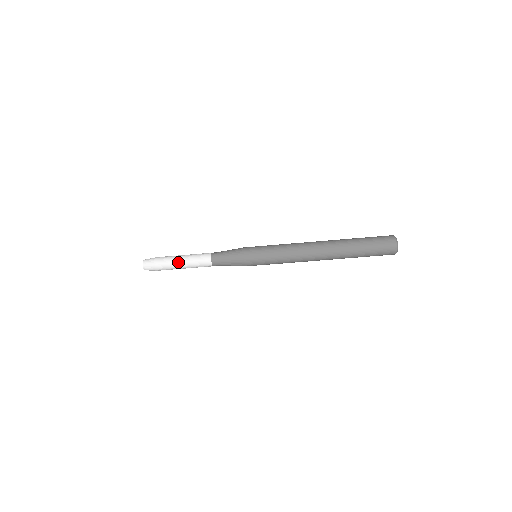
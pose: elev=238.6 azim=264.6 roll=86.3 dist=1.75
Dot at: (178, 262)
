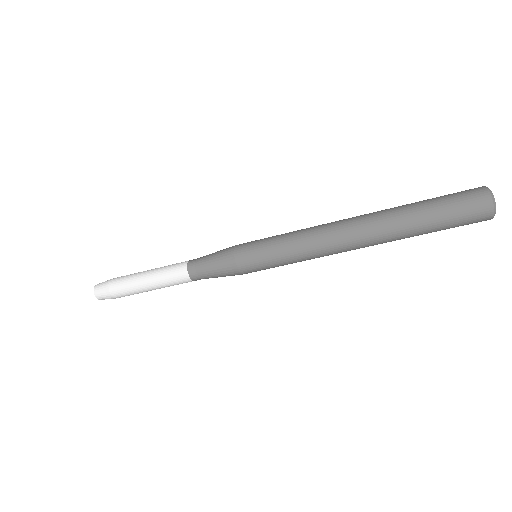
Dot at: (143, 288)
